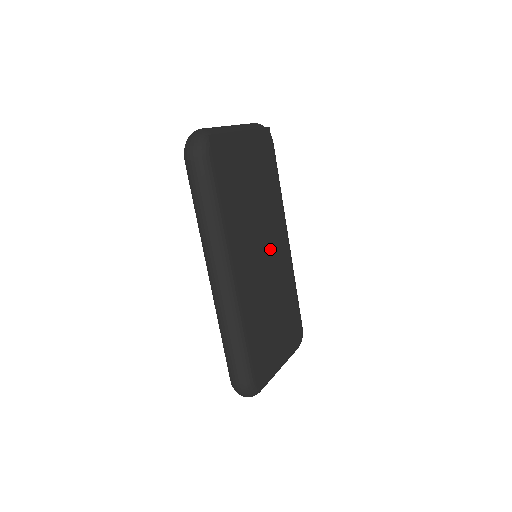
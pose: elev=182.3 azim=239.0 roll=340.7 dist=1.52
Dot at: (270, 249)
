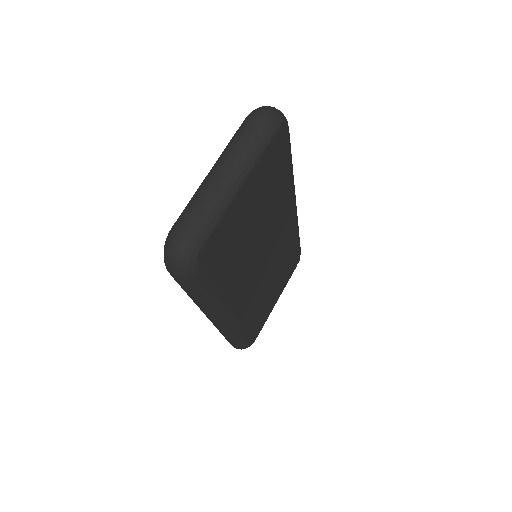
Dot at: (273, 245)
